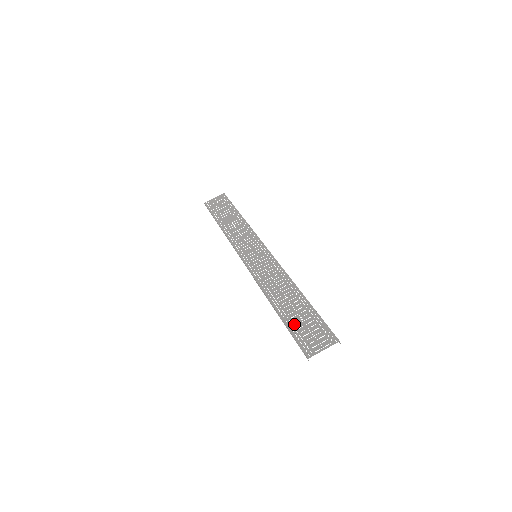
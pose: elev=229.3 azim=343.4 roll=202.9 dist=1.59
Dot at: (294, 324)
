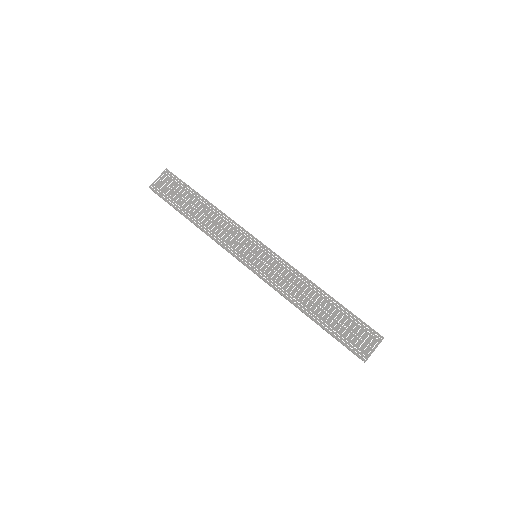
Dot at: (336, 330)
